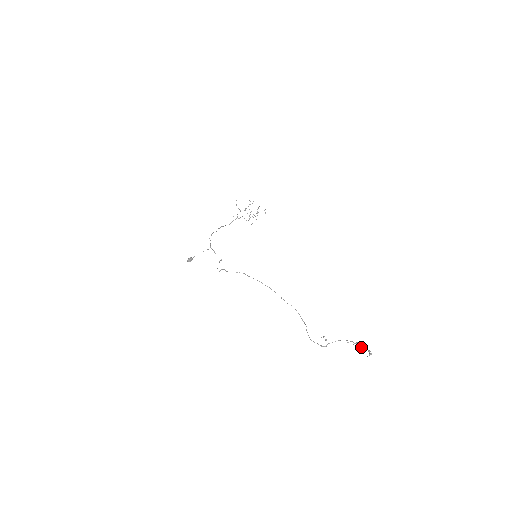
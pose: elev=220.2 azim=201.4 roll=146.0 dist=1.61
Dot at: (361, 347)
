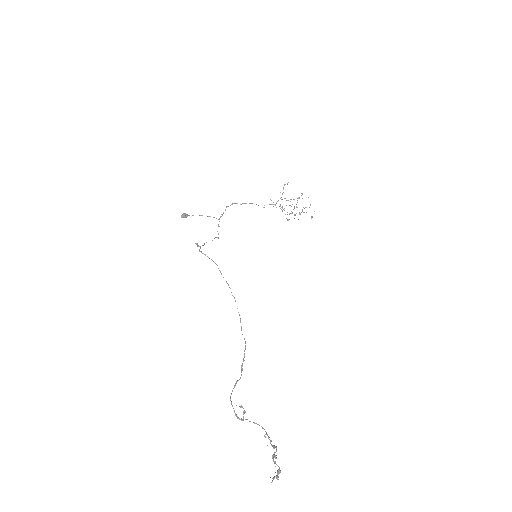
Dot at: (274, 457)
